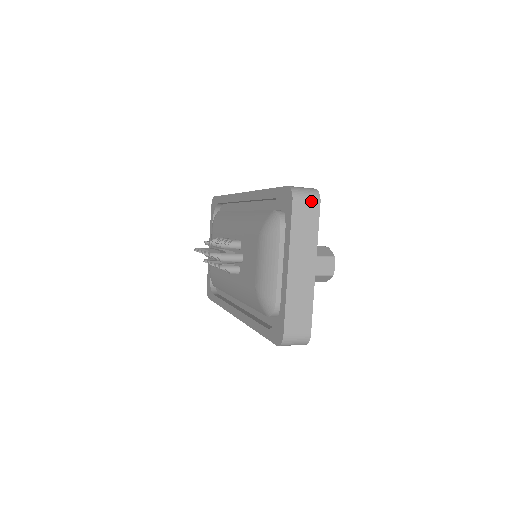
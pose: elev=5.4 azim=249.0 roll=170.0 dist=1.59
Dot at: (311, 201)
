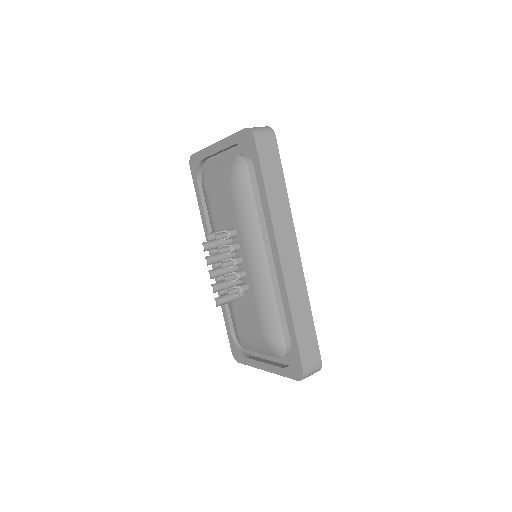
Dot at: occluded
